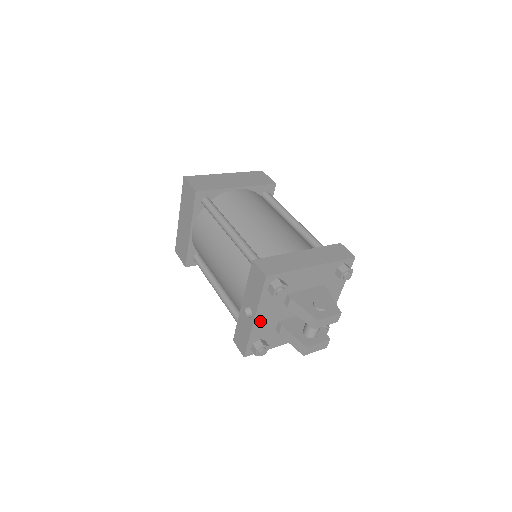
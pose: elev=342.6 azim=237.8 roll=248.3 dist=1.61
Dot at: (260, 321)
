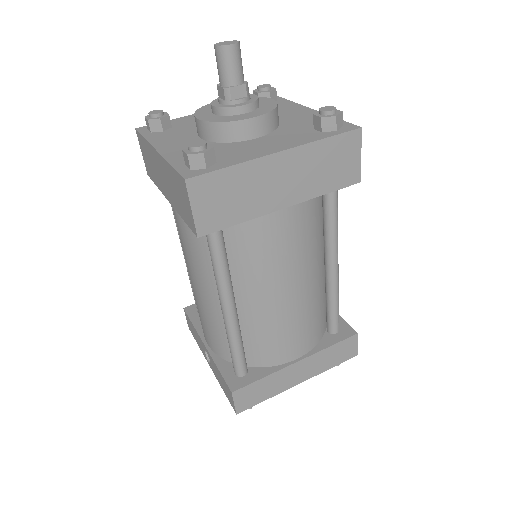
Dot at: occluded
